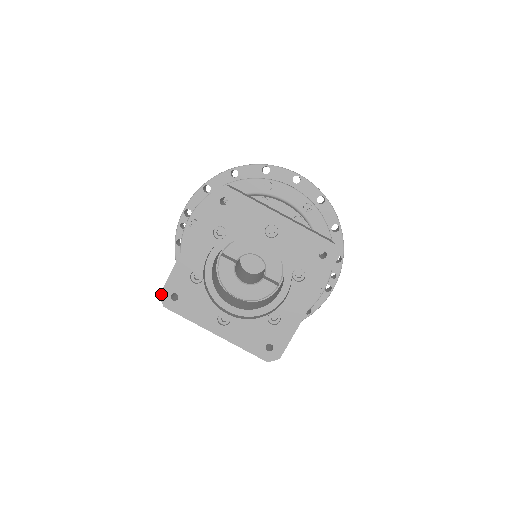
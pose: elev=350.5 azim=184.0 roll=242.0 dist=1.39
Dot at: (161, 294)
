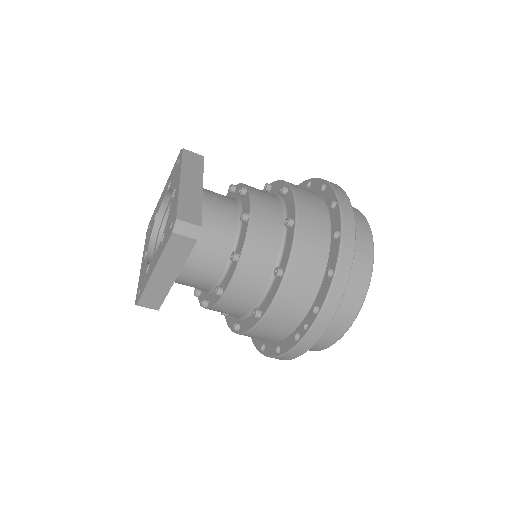
Dot at: occluded
